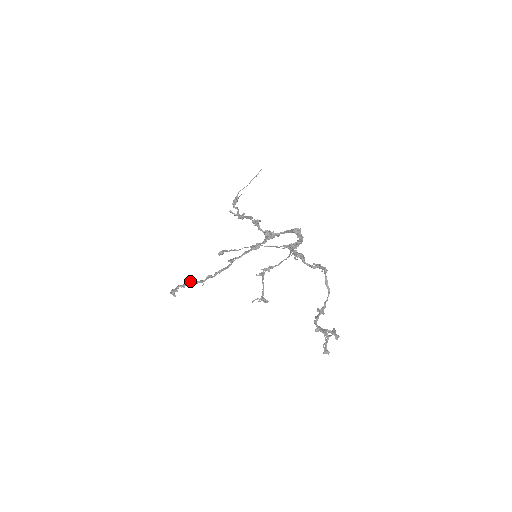
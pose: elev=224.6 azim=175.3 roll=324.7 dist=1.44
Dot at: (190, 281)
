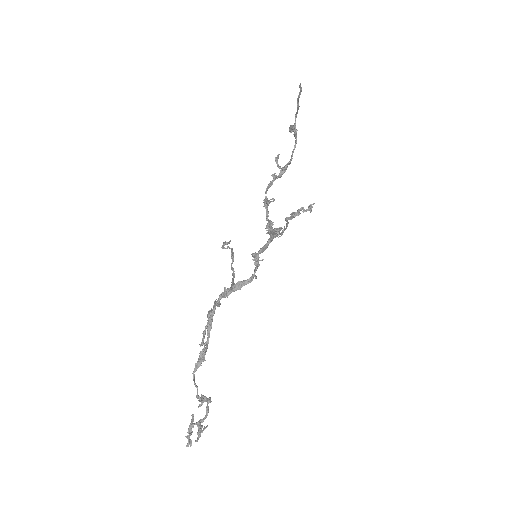
Dot at: (285, 220)
